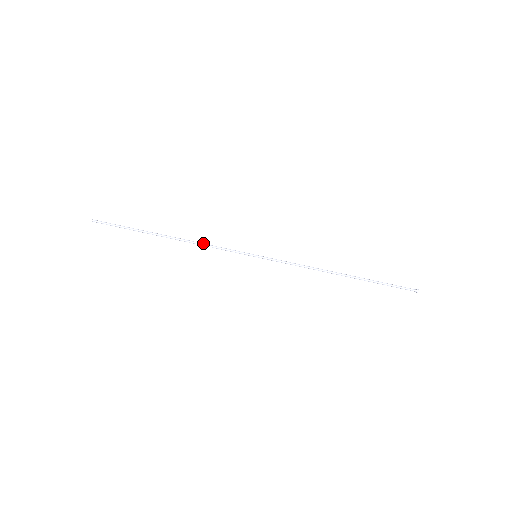
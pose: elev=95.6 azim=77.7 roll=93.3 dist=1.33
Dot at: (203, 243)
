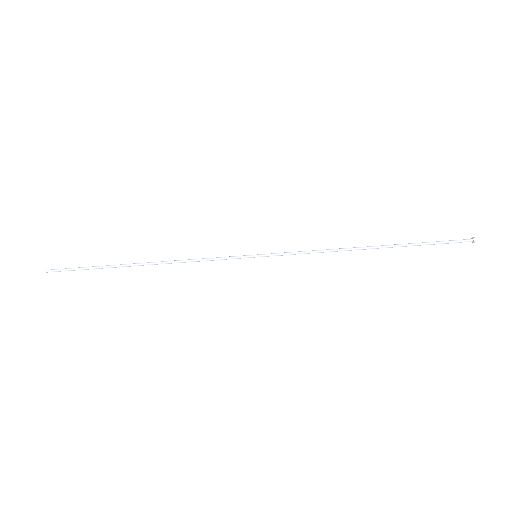
Dot at: (186, 260)
